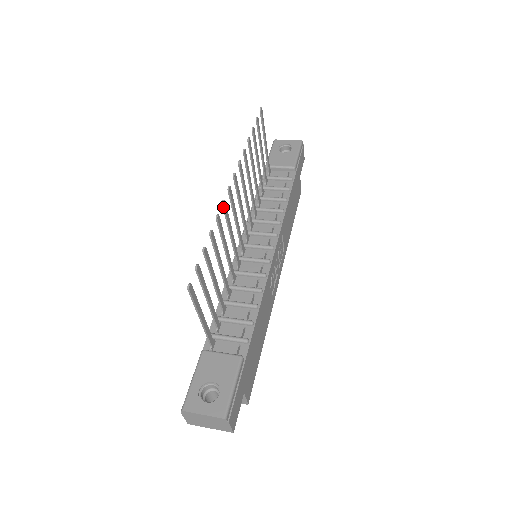
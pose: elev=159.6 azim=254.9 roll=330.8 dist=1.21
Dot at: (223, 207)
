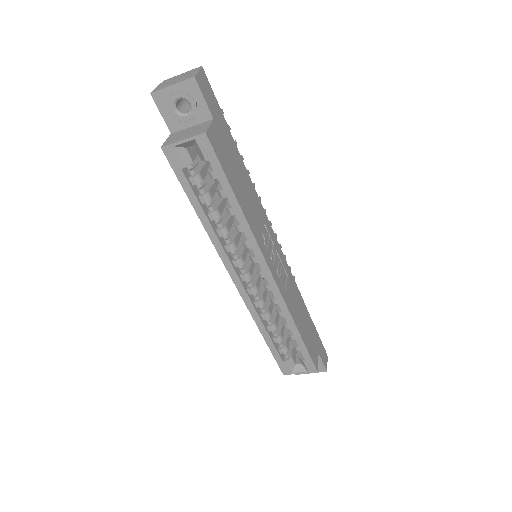
Dot at: occluded
